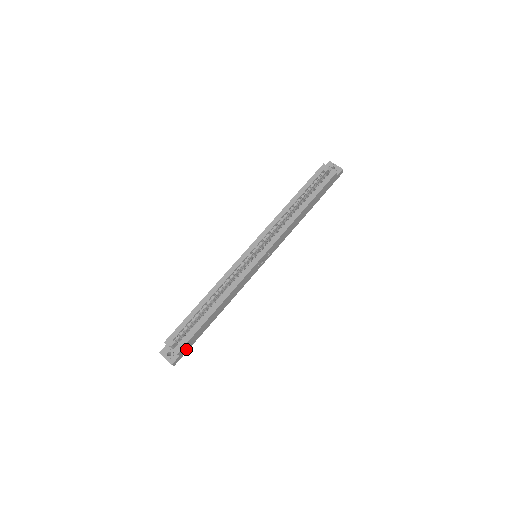
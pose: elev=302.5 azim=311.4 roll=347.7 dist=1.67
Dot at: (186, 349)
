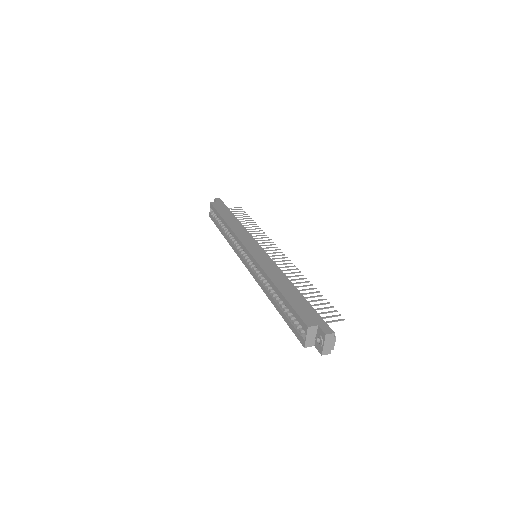
Dot at: occluded
